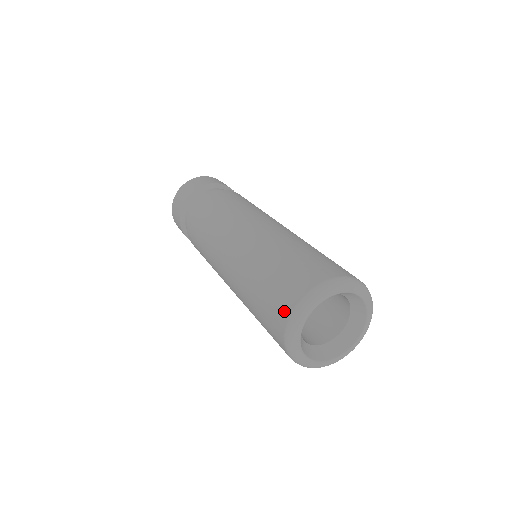
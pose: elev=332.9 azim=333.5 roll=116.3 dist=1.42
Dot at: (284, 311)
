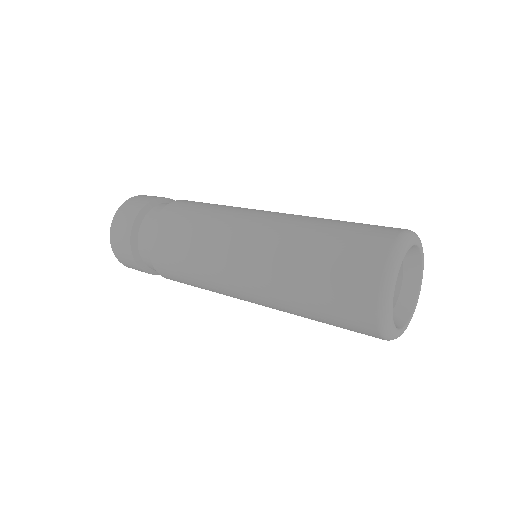
Dot at: (379, 246)
